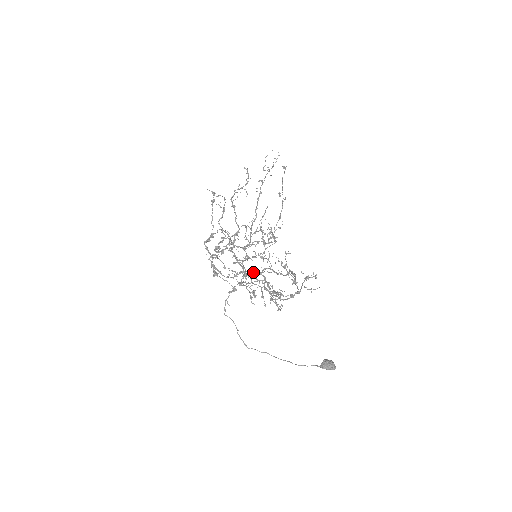
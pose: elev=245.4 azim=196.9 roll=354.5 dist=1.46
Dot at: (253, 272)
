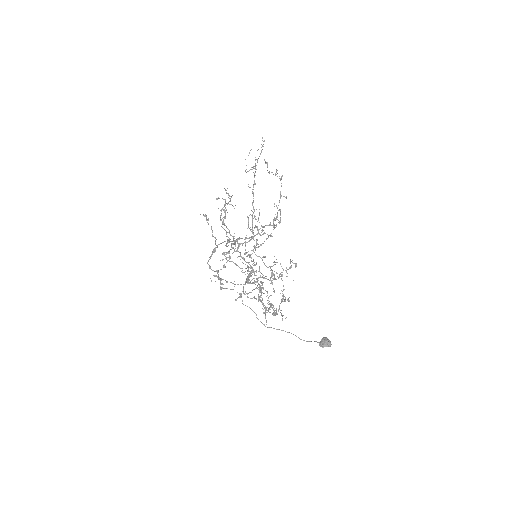
Dot at: (264, 256)
